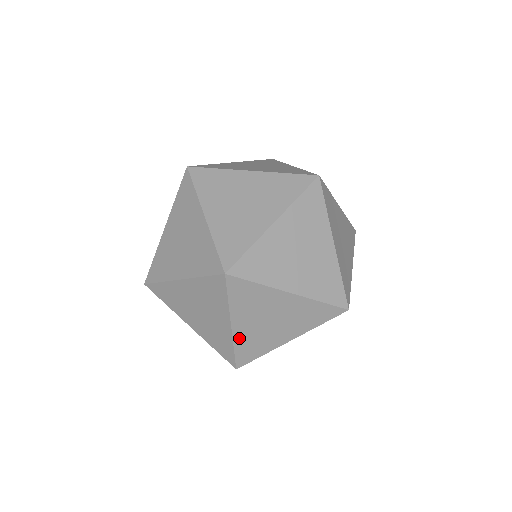
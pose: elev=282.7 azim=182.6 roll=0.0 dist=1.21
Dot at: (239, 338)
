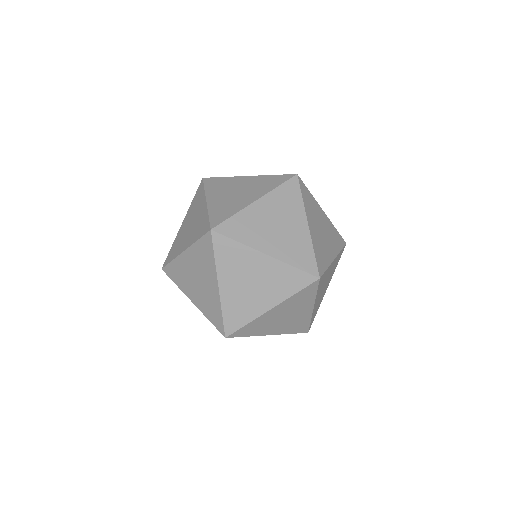
Dot at: (283, 332)
